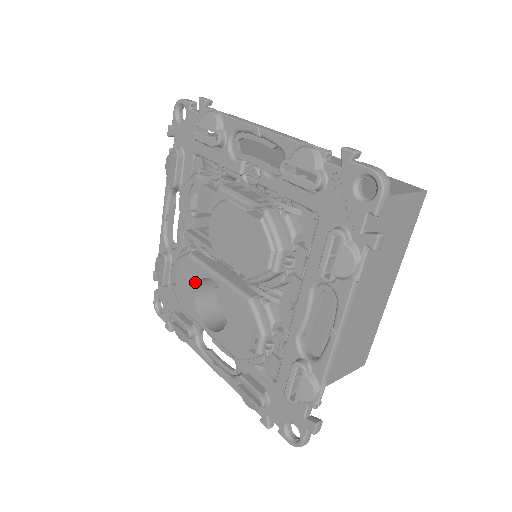
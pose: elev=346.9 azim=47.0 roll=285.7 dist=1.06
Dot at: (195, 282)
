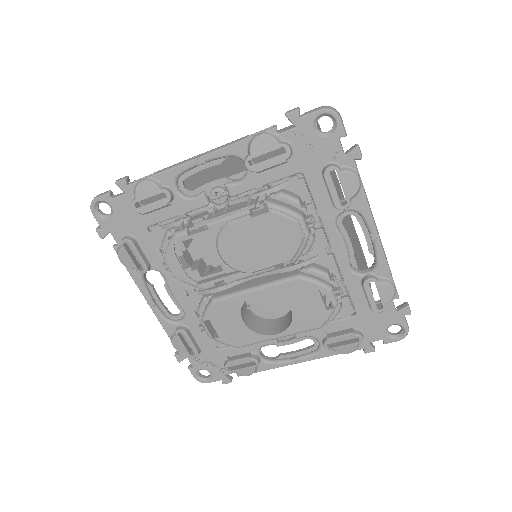
Dot at: (237, 314)
